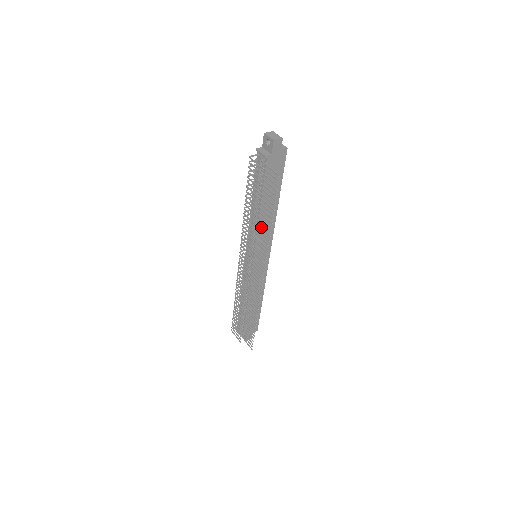
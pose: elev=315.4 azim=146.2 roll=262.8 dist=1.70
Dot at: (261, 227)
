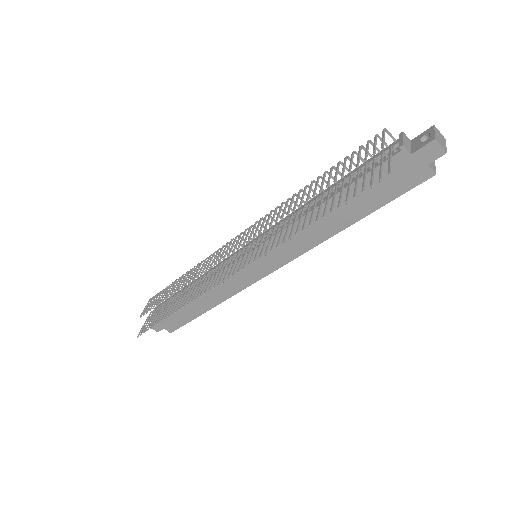
Dot at: occluded
